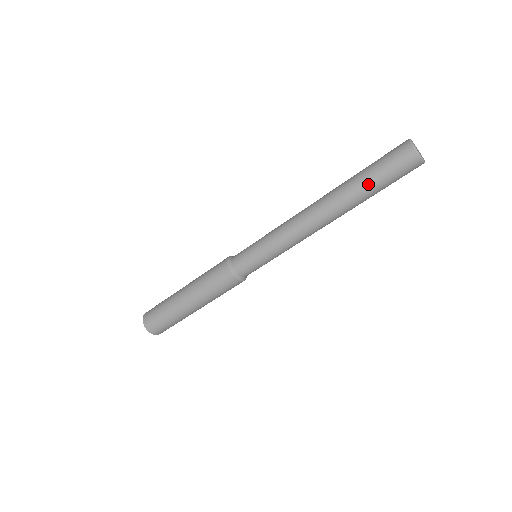
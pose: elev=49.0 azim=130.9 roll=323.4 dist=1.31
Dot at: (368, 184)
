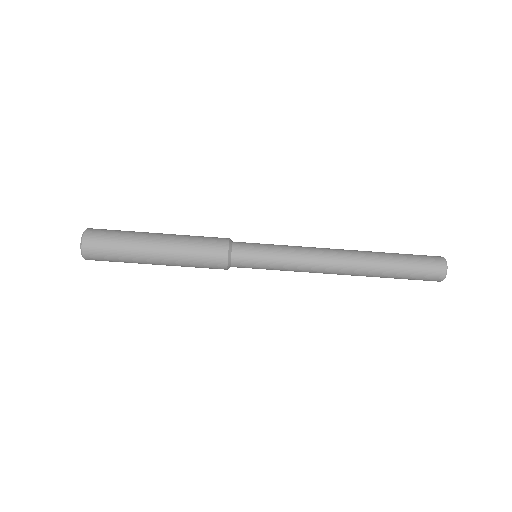
Dot at: (398, 262)
